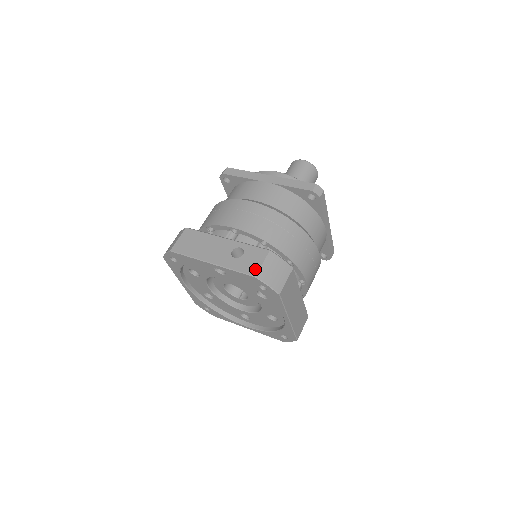
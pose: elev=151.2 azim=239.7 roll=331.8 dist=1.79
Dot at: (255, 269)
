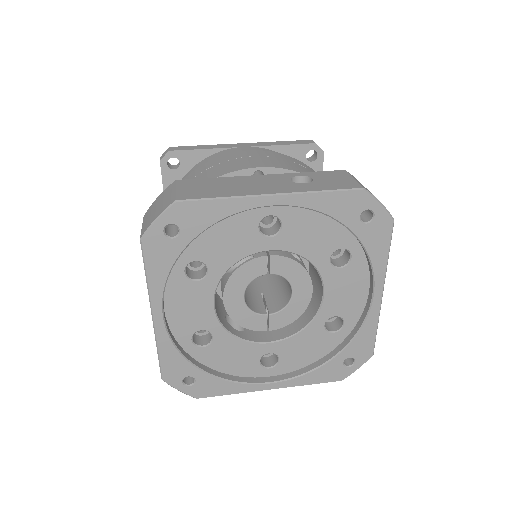
Dot at: (352, 183)
